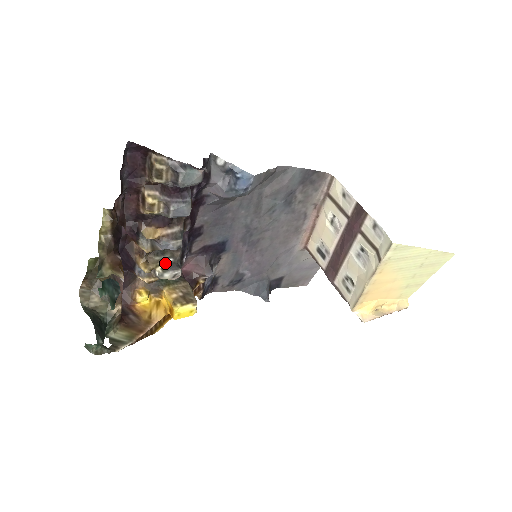
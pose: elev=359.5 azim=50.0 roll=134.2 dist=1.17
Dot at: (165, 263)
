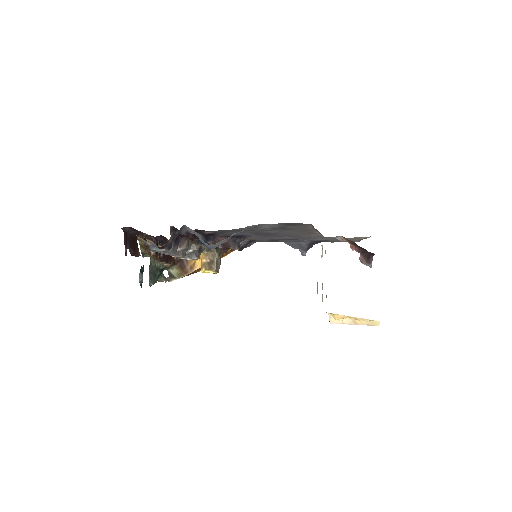
Dot at: (187, 252)
